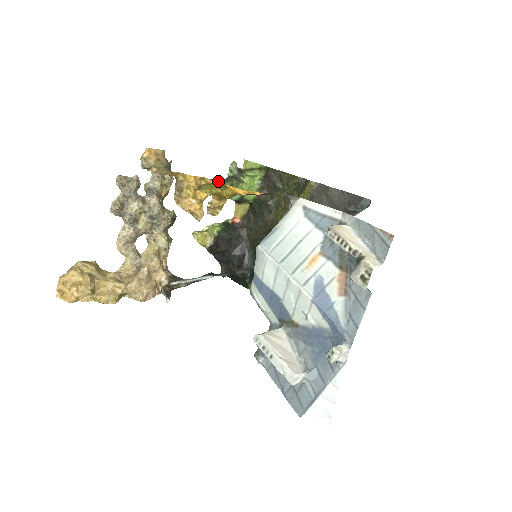
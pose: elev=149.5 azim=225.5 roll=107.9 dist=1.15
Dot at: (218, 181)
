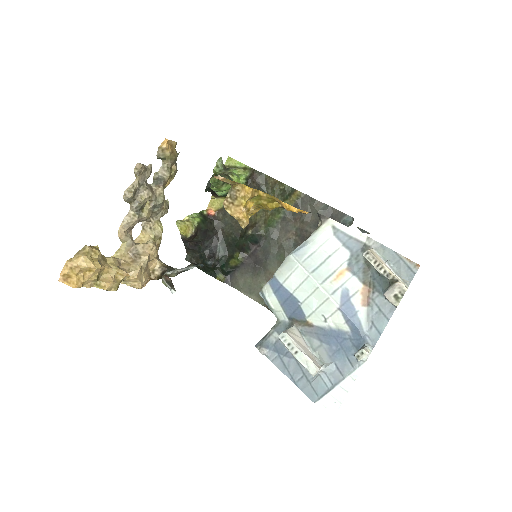
Dot at: occluded
